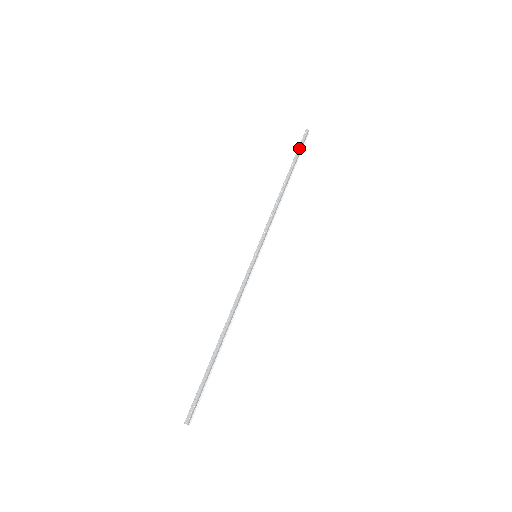
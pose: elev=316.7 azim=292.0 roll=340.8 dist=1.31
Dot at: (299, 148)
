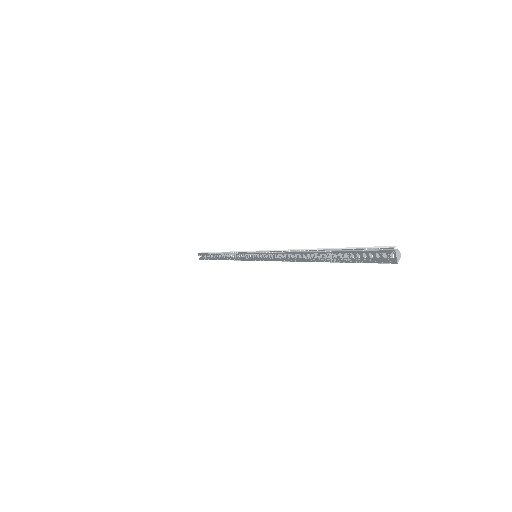
Dot at: (206, 252)
